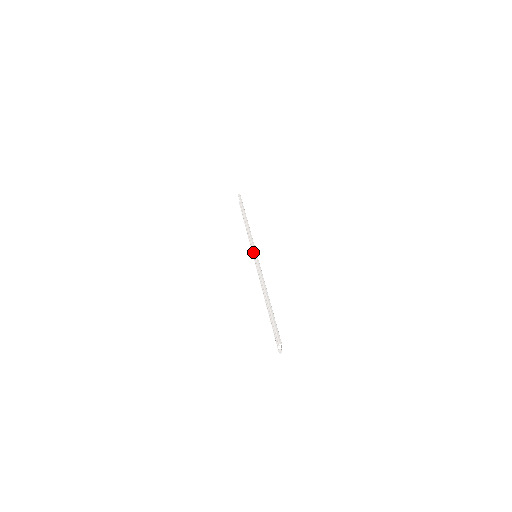
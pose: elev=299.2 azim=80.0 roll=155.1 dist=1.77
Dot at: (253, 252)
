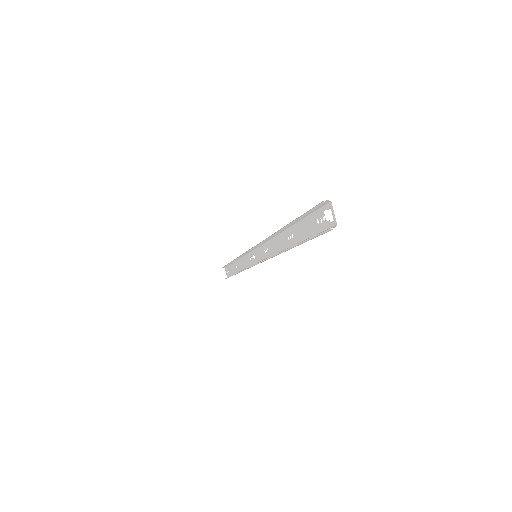
Dot at: (251, 266)
